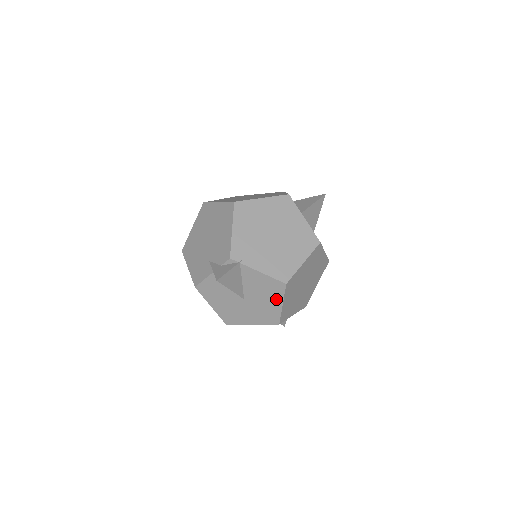
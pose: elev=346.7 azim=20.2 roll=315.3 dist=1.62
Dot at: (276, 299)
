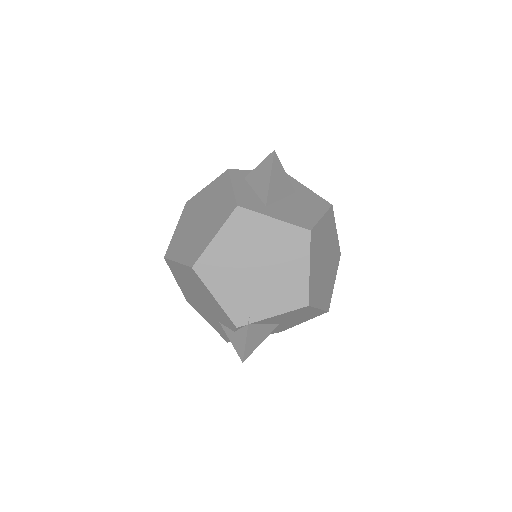
Dot at: (309, 311)
